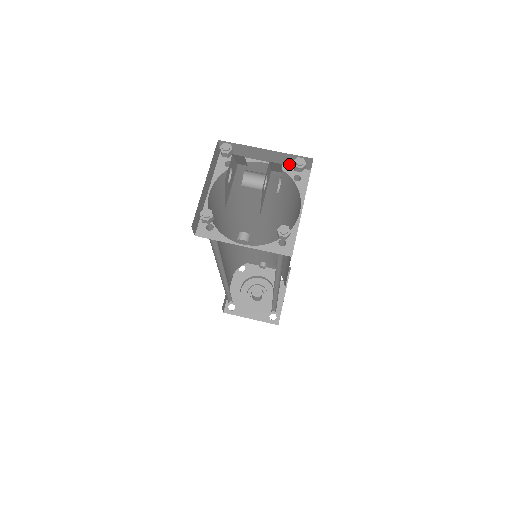
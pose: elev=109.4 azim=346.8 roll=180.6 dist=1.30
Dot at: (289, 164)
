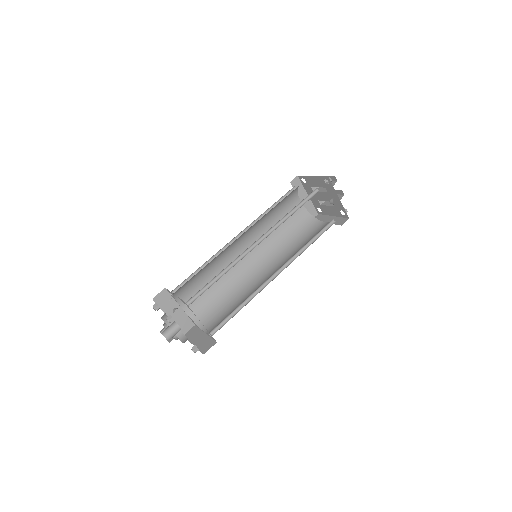
Dot at: occluded
